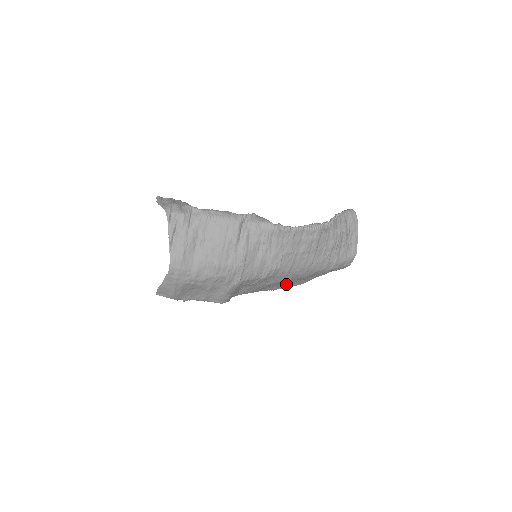
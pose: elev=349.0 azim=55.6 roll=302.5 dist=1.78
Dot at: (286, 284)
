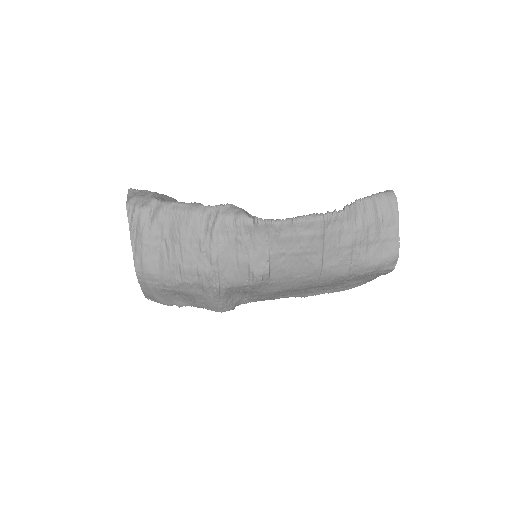
Dot at: (315, 290)
